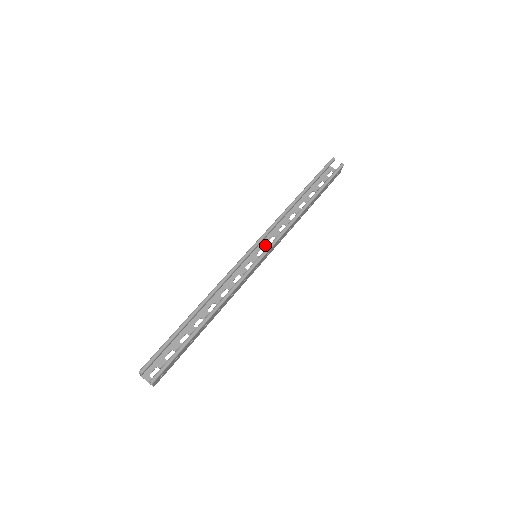
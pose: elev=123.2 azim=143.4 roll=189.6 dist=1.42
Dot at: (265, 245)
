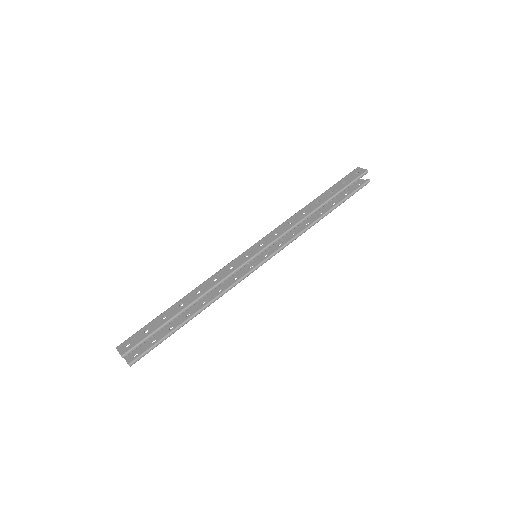
Dot at: occluded
